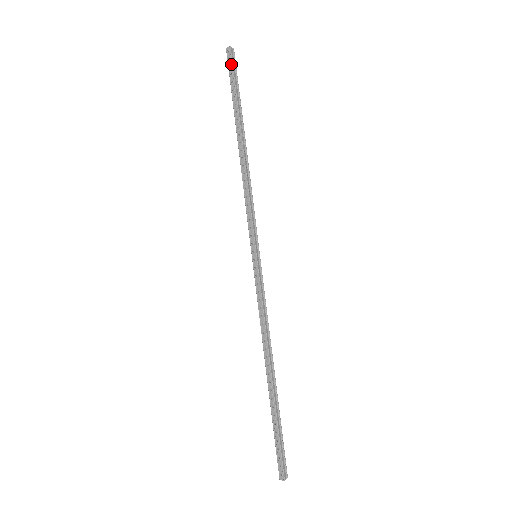
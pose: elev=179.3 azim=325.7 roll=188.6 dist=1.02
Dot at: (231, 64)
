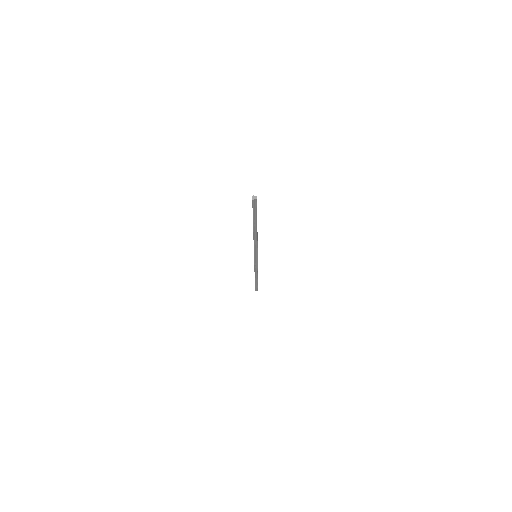
Dot at: (252, 205)
